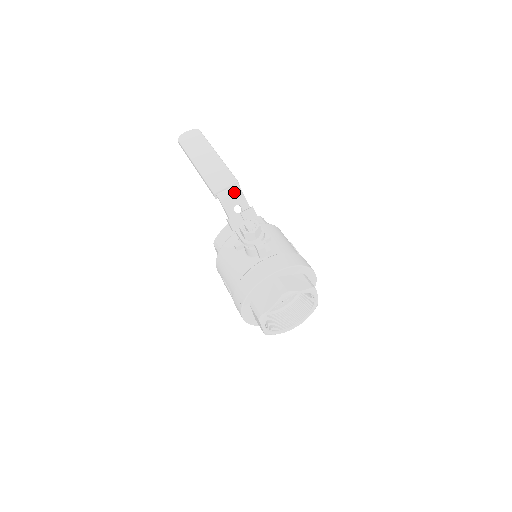
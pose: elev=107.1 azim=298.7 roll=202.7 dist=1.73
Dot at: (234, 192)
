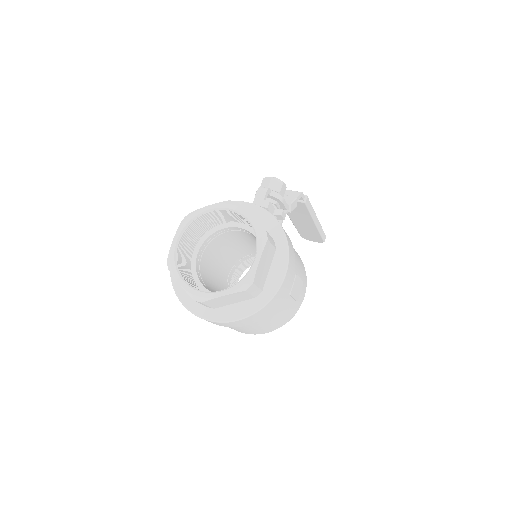
Dot at: (295, 191)
